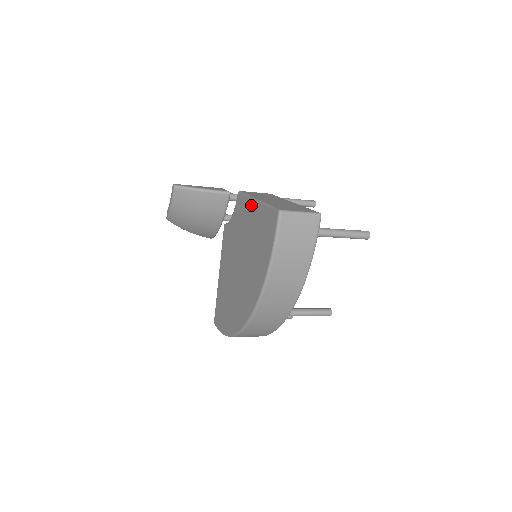
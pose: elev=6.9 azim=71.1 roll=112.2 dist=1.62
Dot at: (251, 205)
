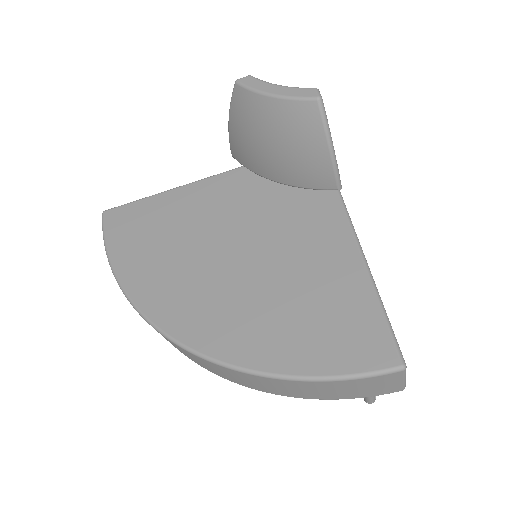
Dot at: (350, 251)
